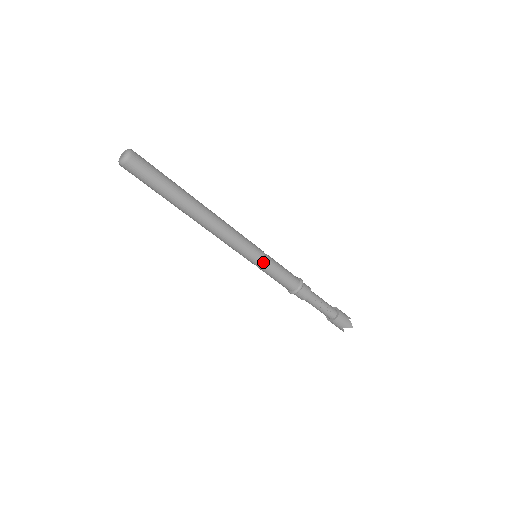
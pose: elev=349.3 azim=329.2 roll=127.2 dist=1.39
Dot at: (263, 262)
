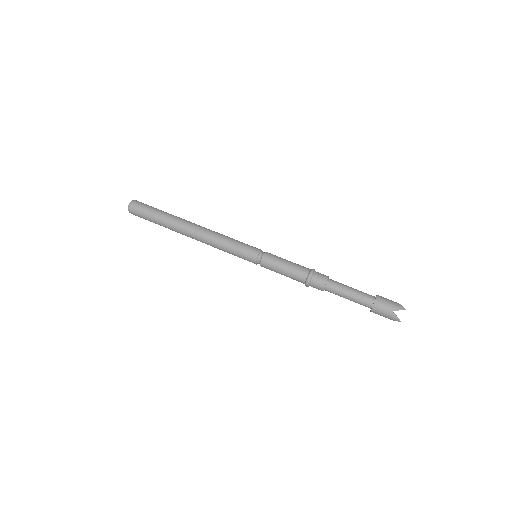
Dot at: (259, 263)
